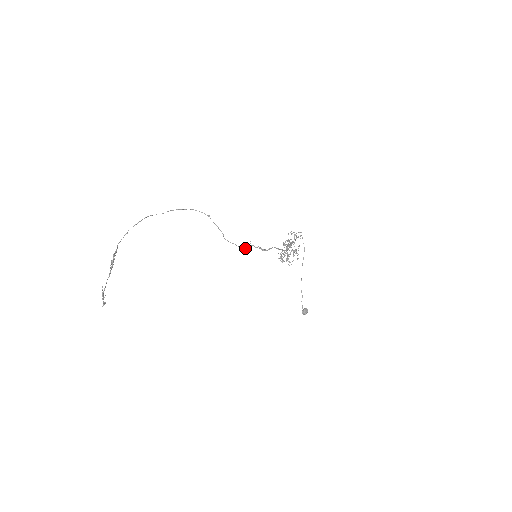
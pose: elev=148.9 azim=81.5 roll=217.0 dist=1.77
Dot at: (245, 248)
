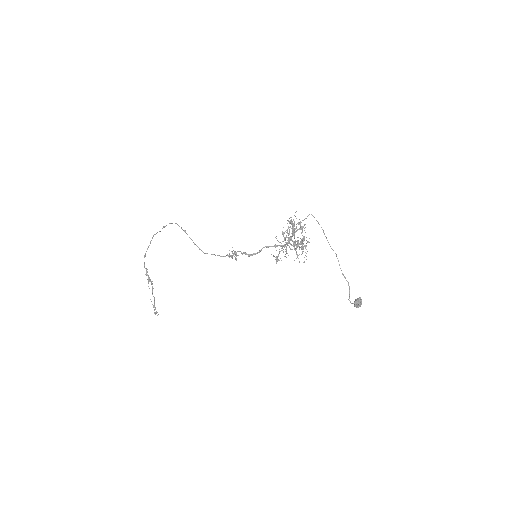
Dot at: (232, 256)
